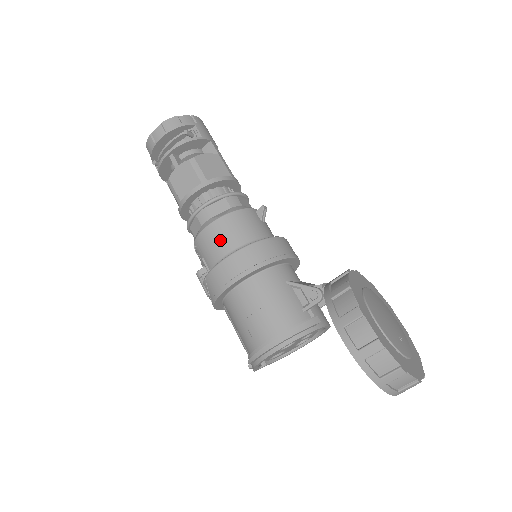
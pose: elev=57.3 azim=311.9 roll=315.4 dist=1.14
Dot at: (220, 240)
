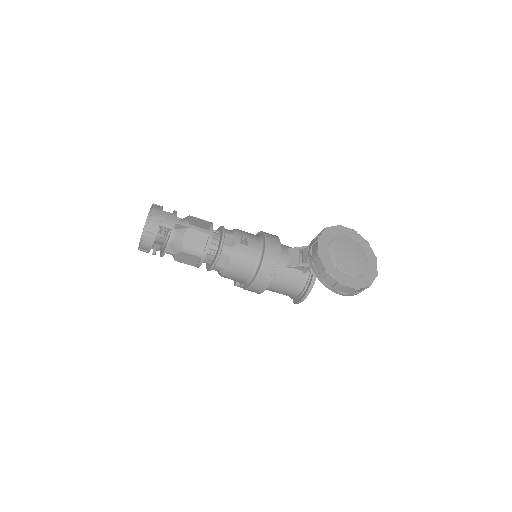
Dot at: (239, 276)
